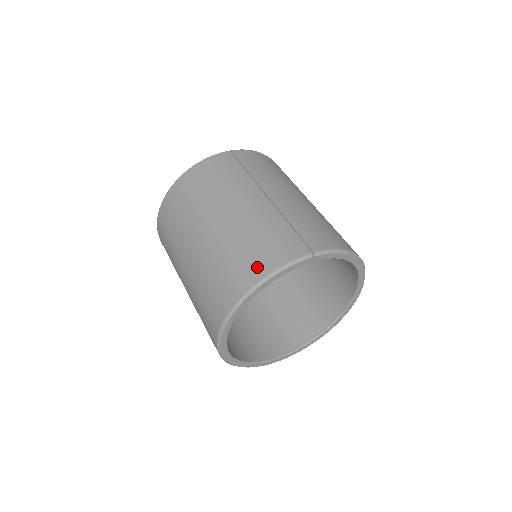
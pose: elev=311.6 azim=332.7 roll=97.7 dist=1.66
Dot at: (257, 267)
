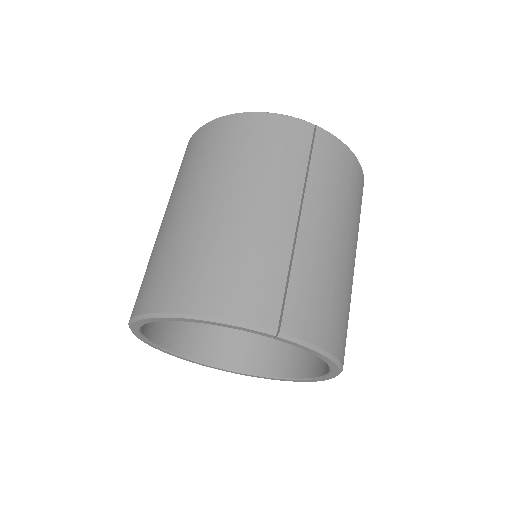
Dot at: (208, 296)
